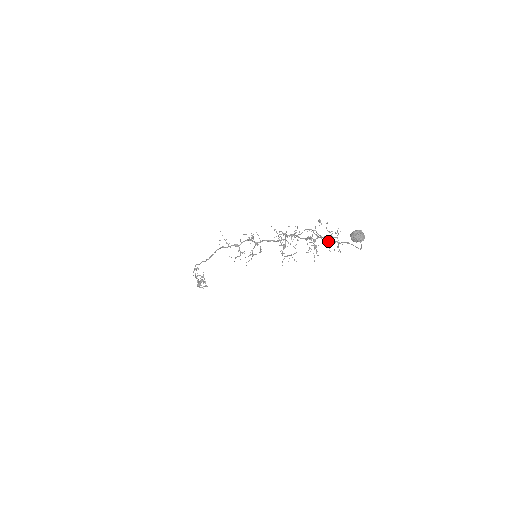
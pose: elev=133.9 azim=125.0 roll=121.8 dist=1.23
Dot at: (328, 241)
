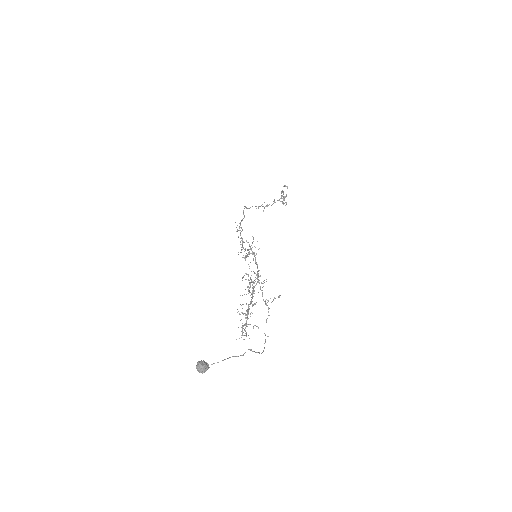
Dot at: (245, 325)
